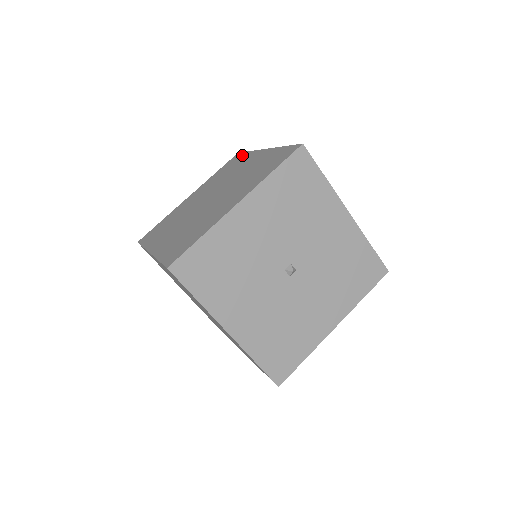
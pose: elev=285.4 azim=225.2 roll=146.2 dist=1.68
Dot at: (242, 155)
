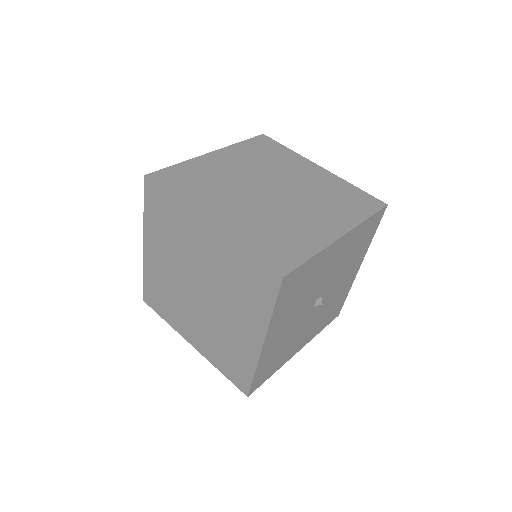
Dot at: (164, 198)
